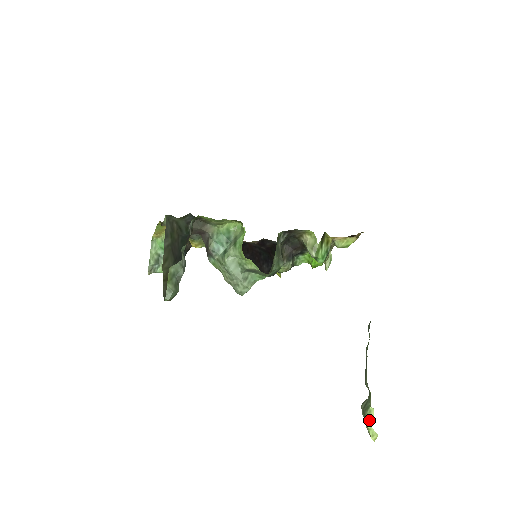
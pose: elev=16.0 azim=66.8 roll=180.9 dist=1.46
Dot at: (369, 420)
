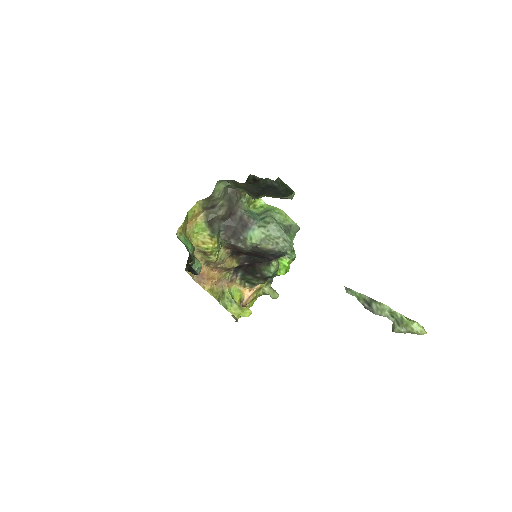
Dot at: (412, 320)
